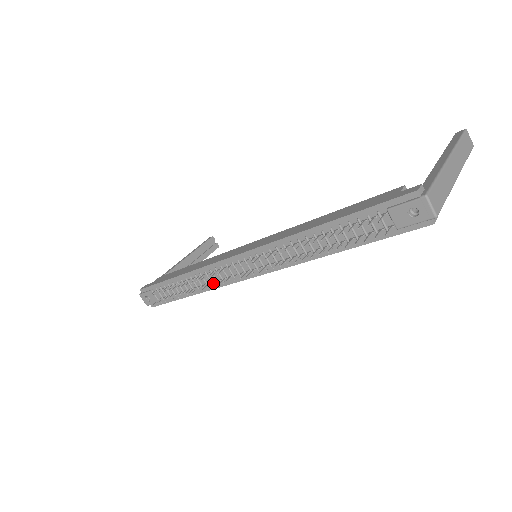
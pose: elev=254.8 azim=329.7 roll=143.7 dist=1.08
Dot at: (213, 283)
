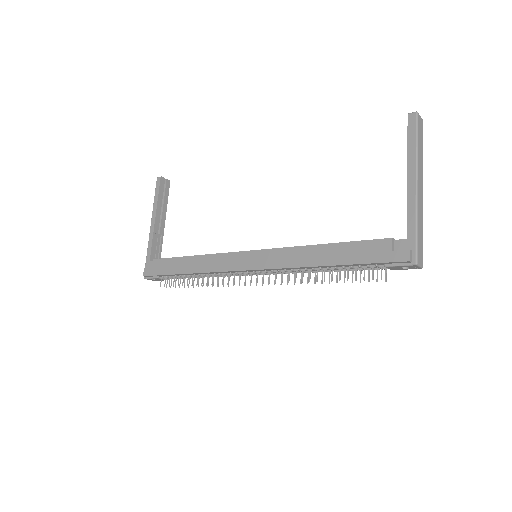
Dot at: occluded
